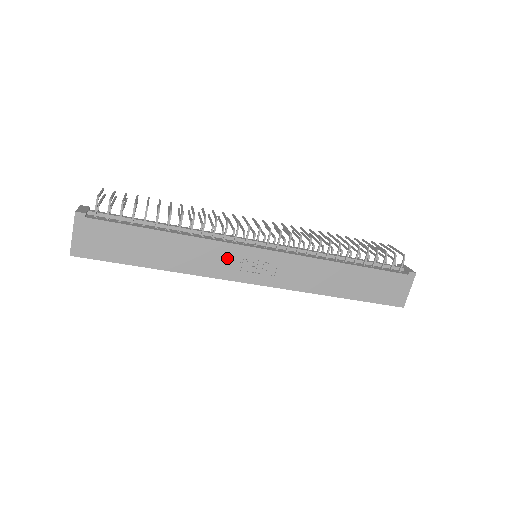
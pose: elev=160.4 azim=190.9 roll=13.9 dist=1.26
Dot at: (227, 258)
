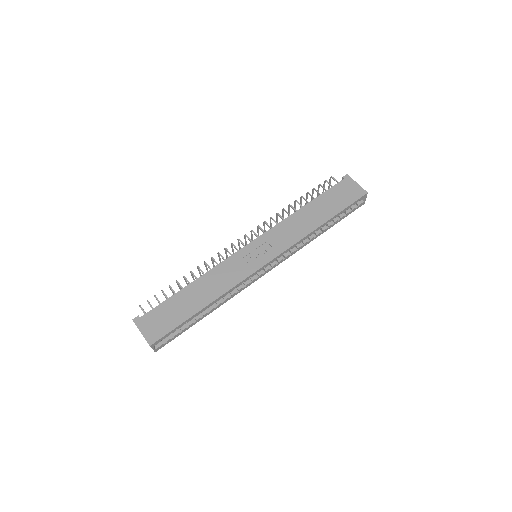
Dot at: (236, 265)
